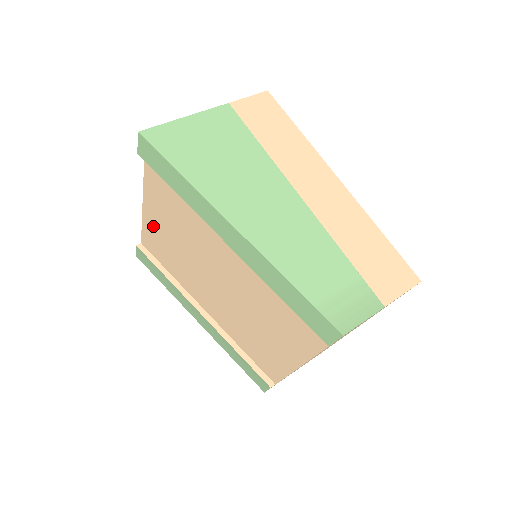
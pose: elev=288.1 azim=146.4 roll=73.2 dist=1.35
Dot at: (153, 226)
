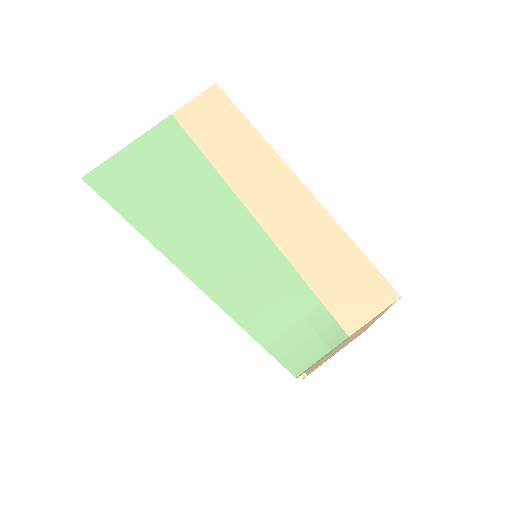
Dot at: occluded
